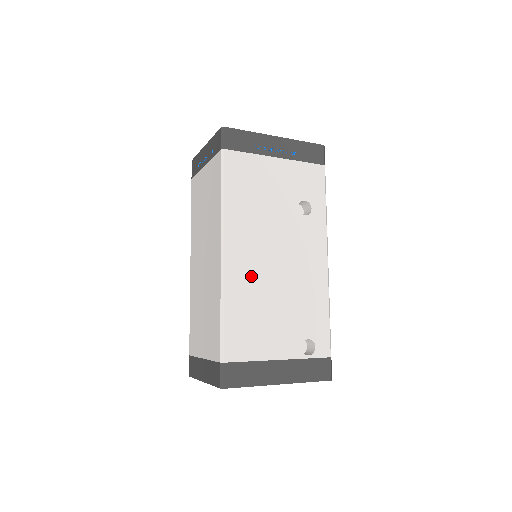
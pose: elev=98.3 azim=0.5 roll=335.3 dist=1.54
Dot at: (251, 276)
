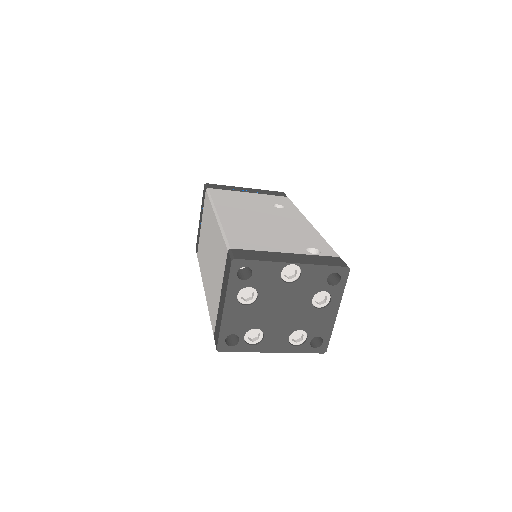
Dot at: (244, 222)
